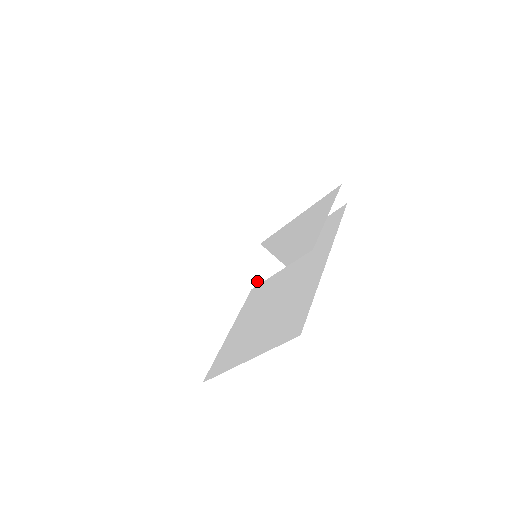
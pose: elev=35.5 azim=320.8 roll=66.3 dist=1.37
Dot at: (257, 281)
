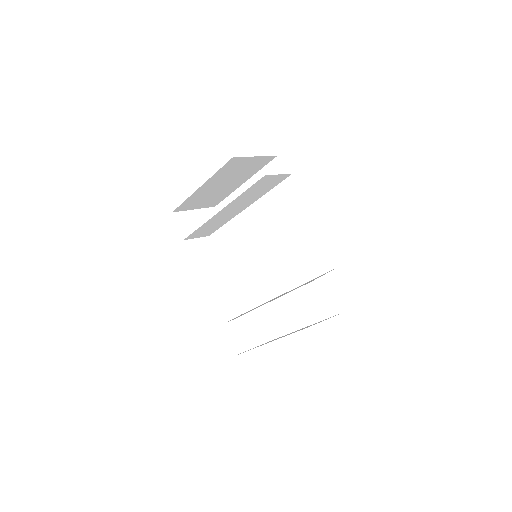
Dot at: occluded
